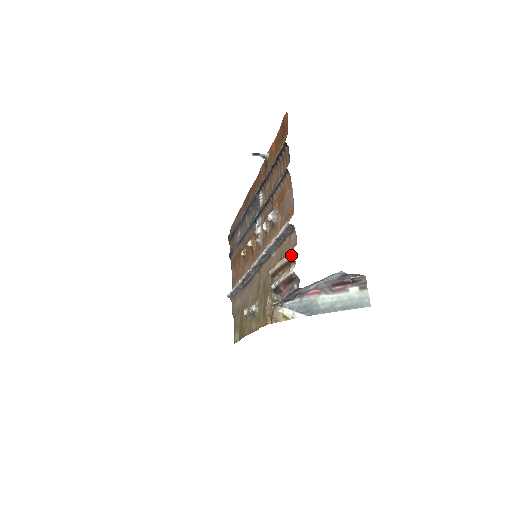
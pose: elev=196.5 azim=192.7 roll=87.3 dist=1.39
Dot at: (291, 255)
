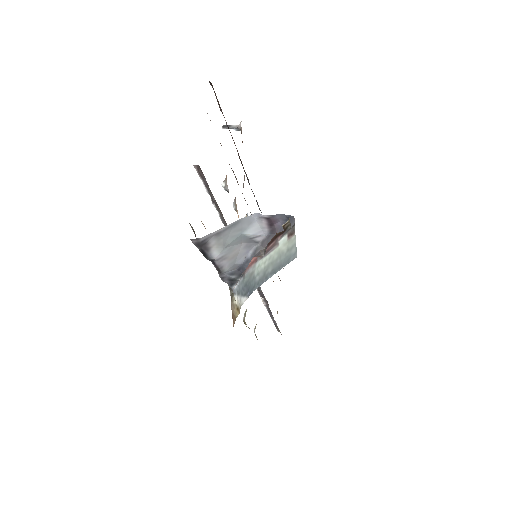
Dot at: occluded
